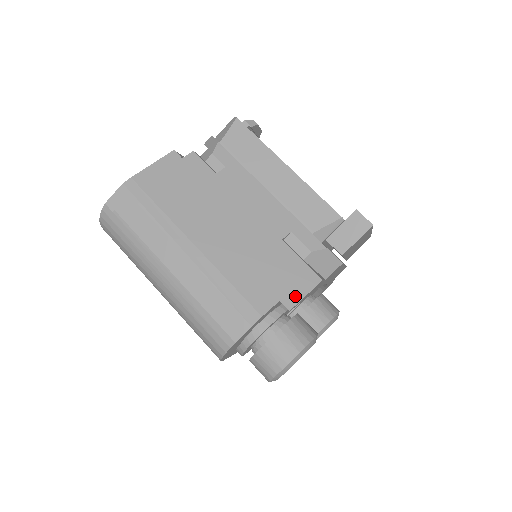
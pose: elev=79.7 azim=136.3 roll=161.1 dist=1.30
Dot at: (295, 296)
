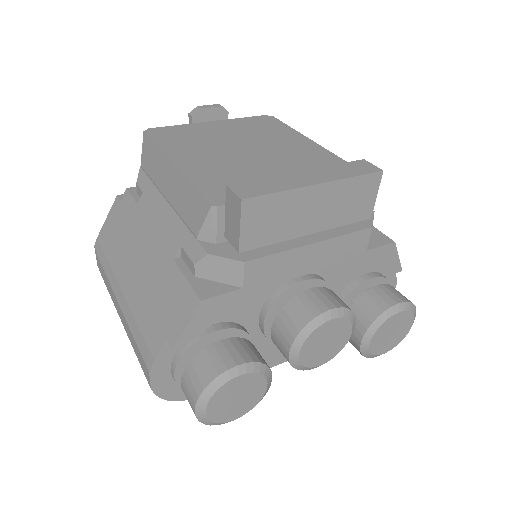
Dot at: (178, 329)
